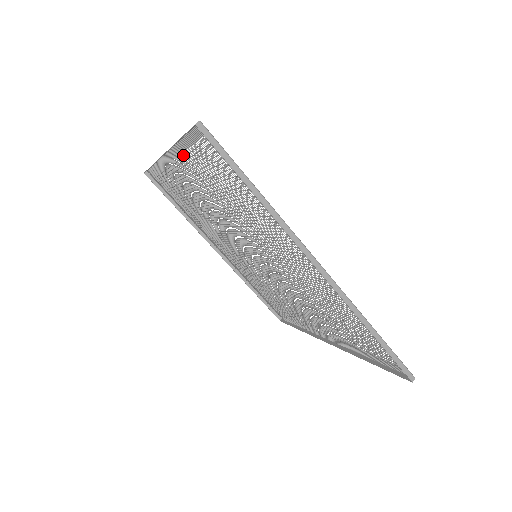
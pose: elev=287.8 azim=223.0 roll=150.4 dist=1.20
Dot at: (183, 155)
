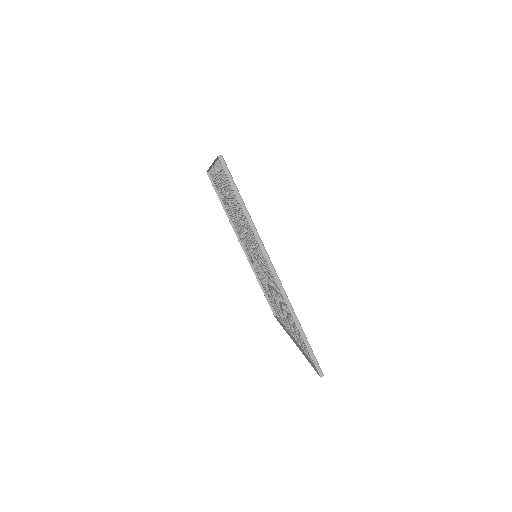
Dot at: (219, 170)
